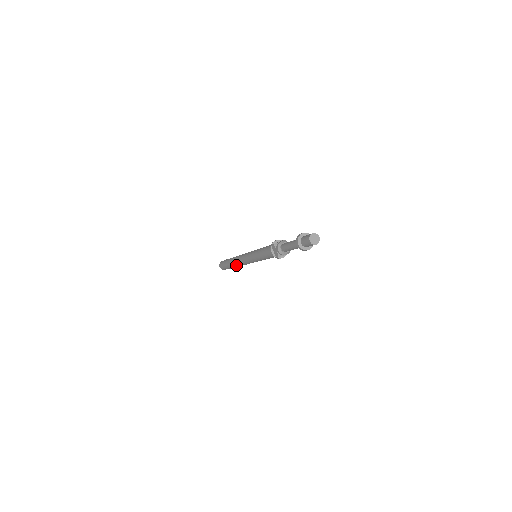
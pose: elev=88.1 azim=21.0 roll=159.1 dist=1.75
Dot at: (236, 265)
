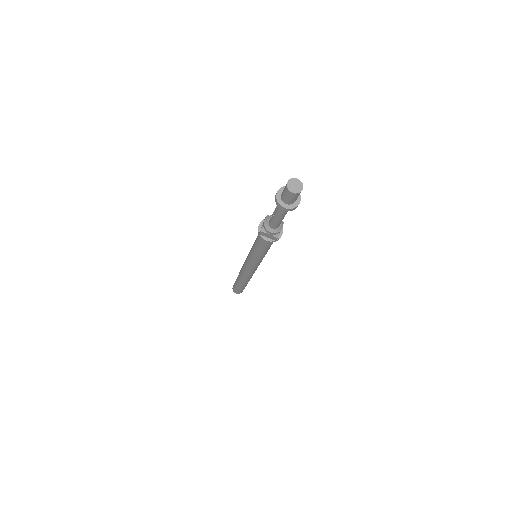
Dot at: (247, 280)
